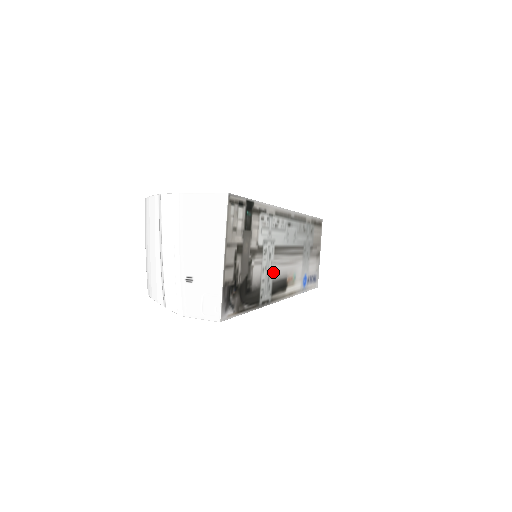
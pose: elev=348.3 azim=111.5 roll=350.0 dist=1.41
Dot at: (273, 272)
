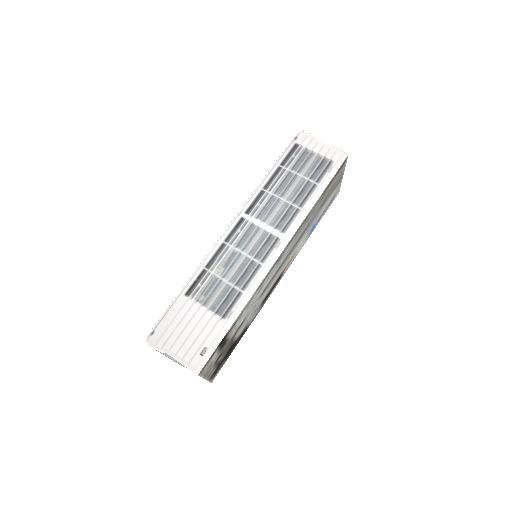
Dot at: (261, 300)
